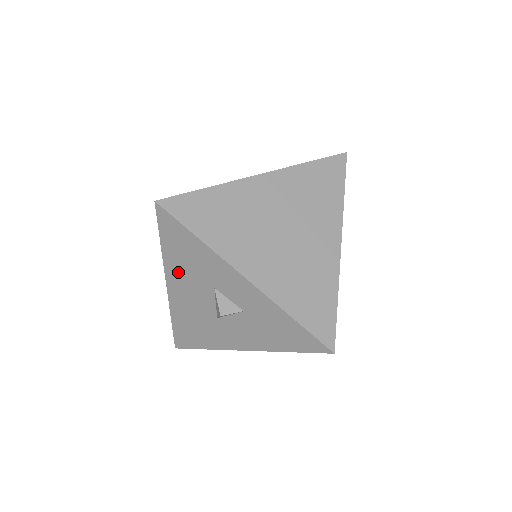
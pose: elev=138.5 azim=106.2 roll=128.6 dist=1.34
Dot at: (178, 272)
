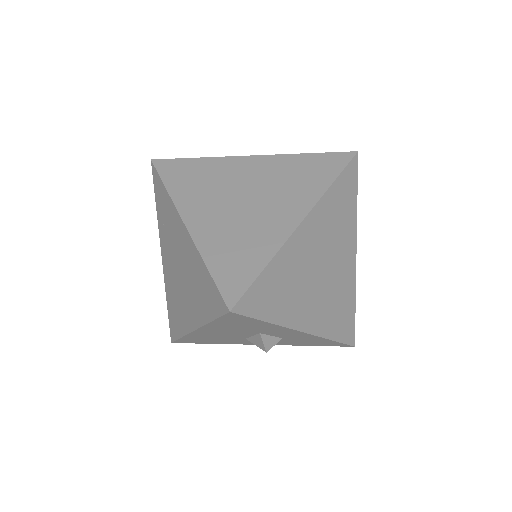
Dot at: (220, 329)
